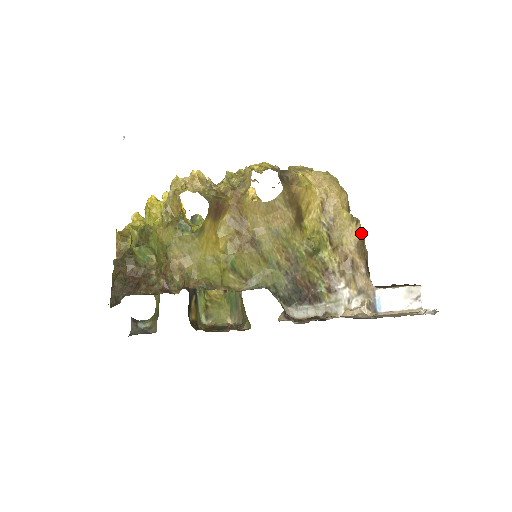
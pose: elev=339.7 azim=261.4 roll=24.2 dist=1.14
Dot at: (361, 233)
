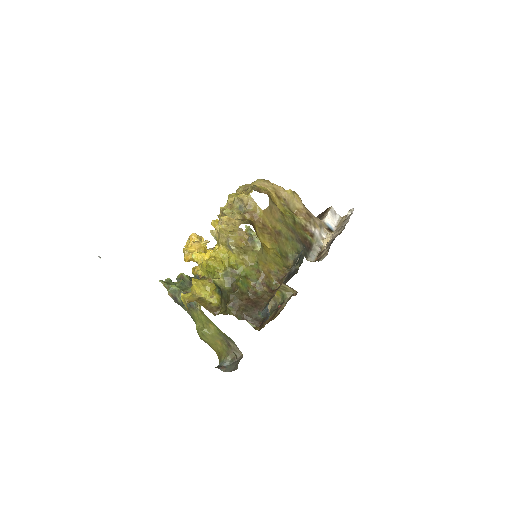
Dot at: (299, 197)
